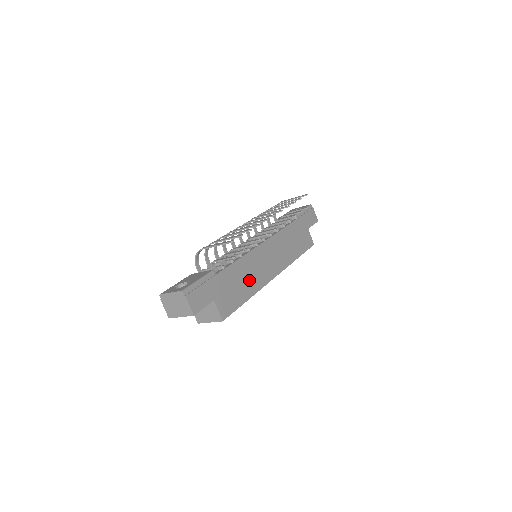
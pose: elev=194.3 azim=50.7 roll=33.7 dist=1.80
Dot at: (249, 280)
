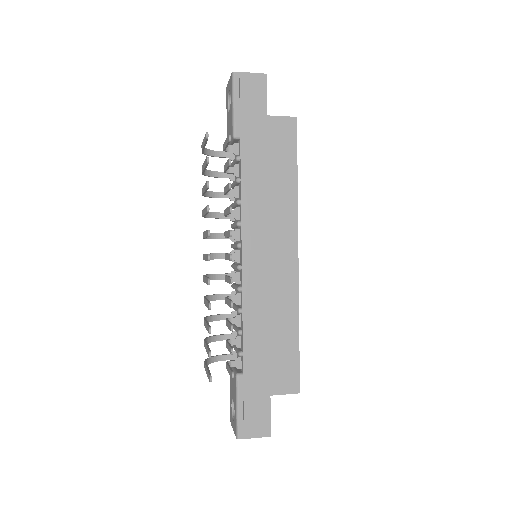
Dot at: (277, 316)
